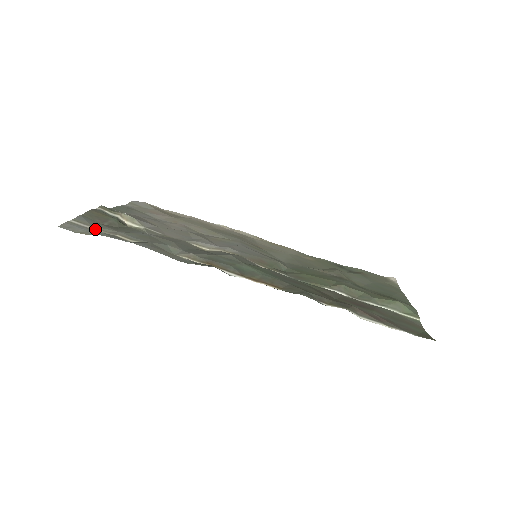
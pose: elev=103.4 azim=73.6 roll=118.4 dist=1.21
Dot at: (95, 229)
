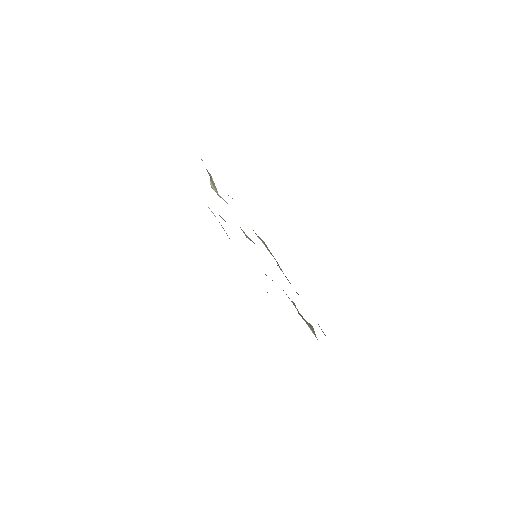
Dot at: occluded
